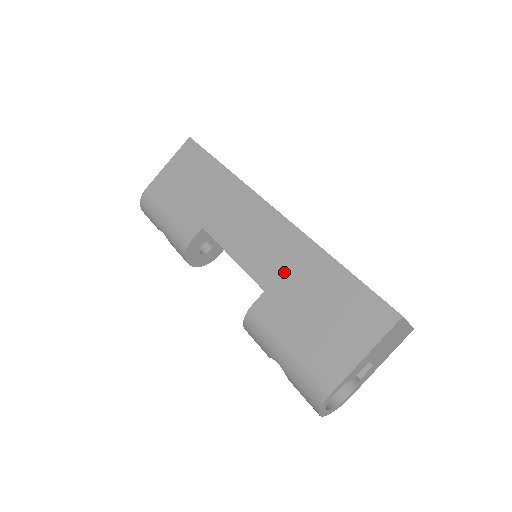
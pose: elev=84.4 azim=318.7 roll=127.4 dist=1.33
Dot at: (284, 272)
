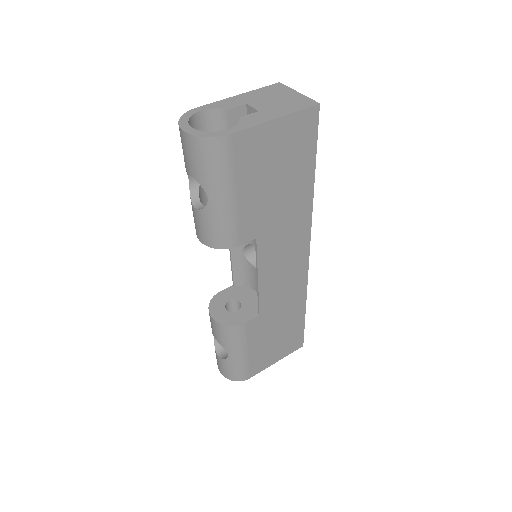
Dot at: occluded
